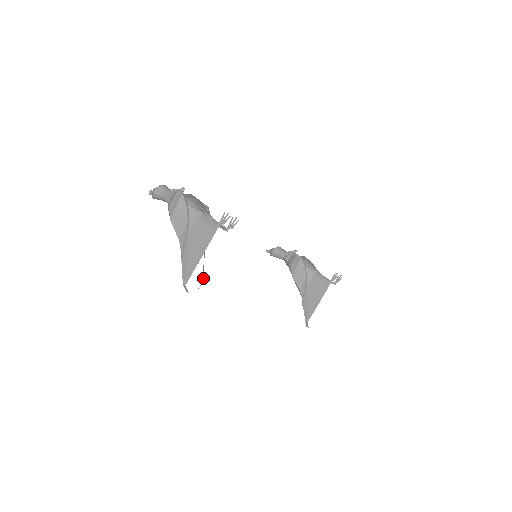
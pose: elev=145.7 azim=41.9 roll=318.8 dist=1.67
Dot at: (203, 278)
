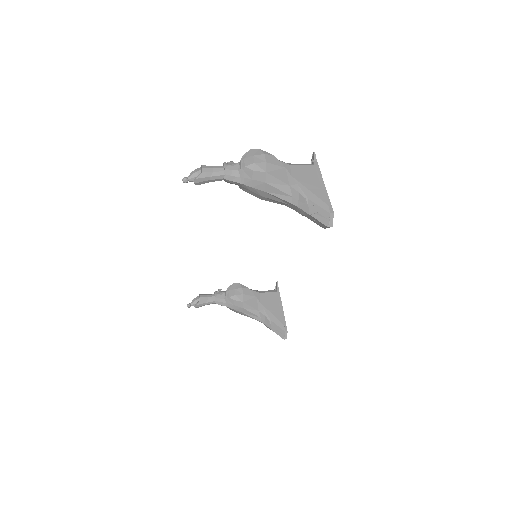
Dot at: occluded
